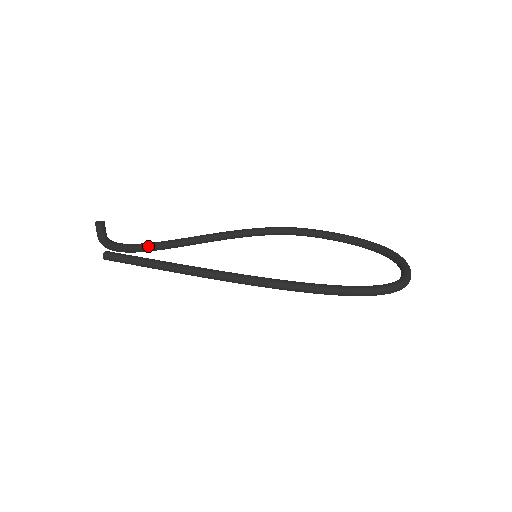
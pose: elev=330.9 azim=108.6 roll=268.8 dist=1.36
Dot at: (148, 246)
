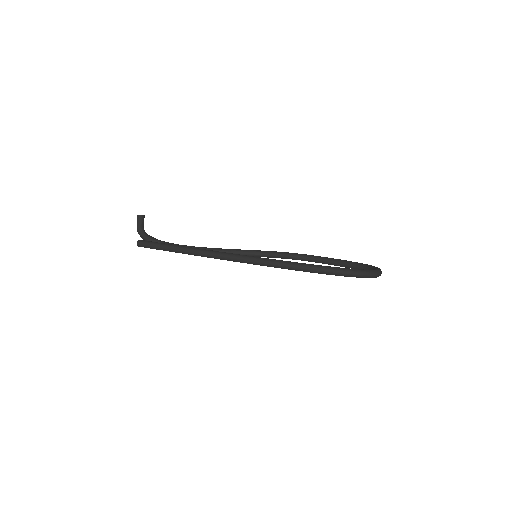
Dot at: occluded
